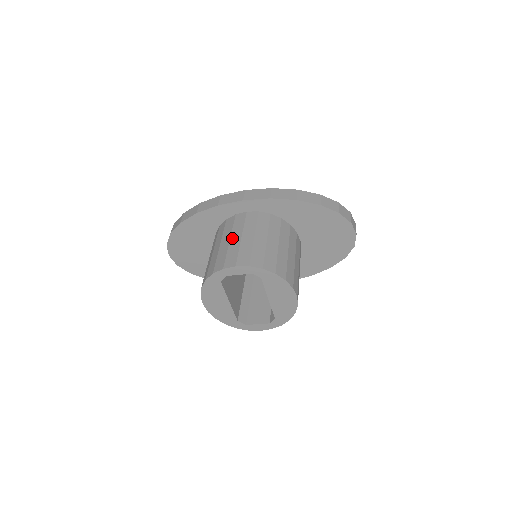
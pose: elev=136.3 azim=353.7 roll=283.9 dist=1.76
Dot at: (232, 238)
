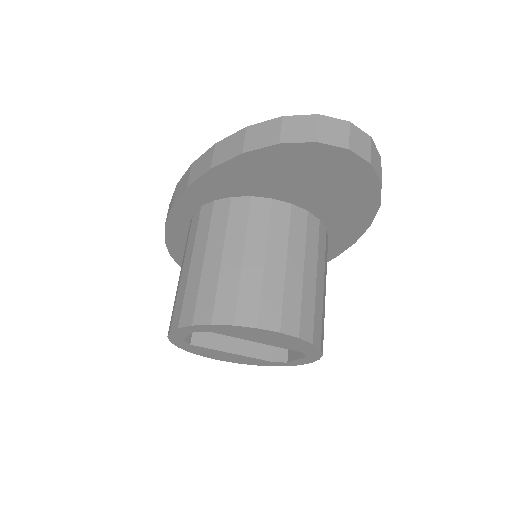
Dot at: occluded
